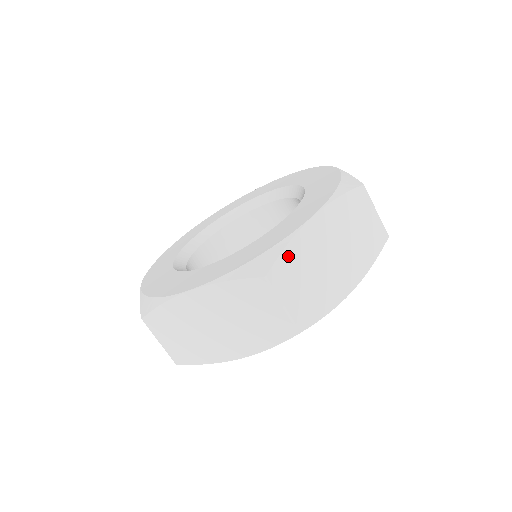
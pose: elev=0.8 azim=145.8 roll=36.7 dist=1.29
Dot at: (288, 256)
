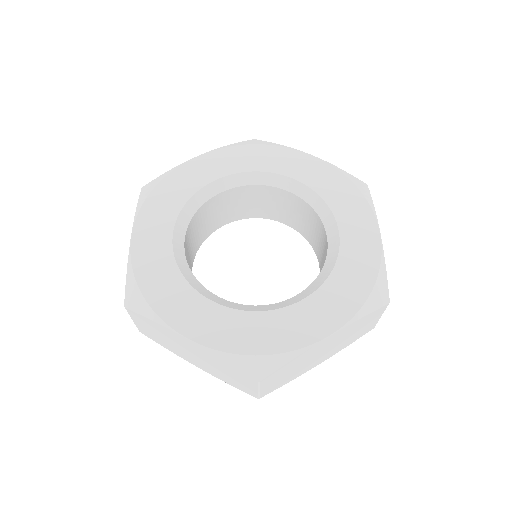
Dot at: occluded
